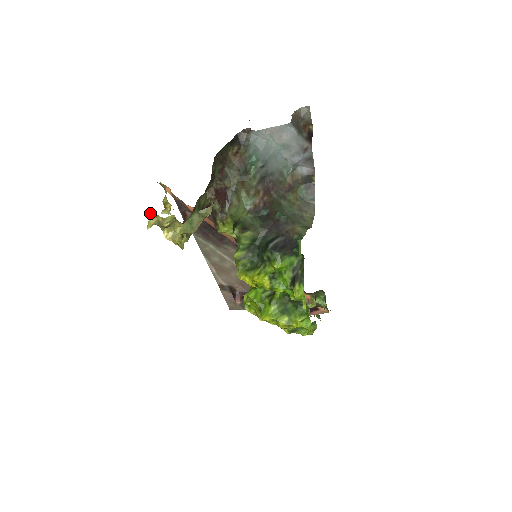
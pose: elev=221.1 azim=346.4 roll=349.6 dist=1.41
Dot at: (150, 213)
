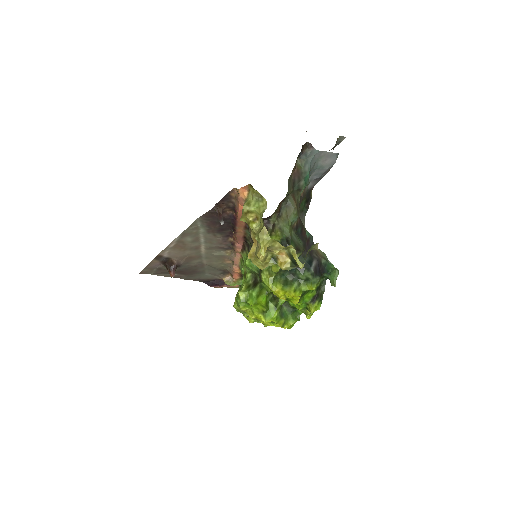
Dot at: (262, 233)
